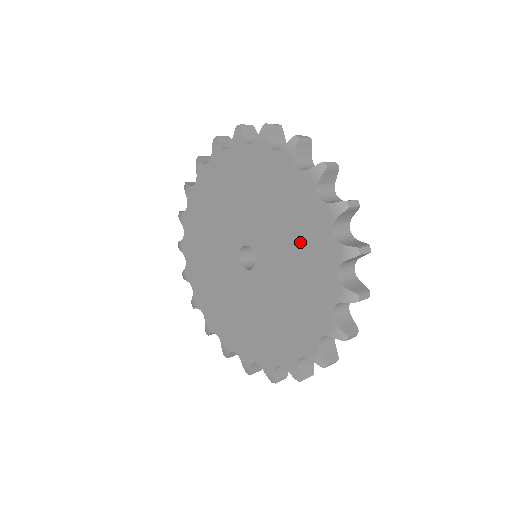
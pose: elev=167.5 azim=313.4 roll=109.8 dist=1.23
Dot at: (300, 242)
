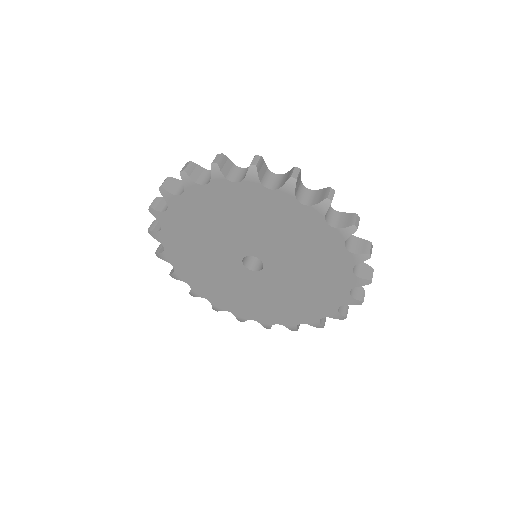
Dot at: (312, 253)
